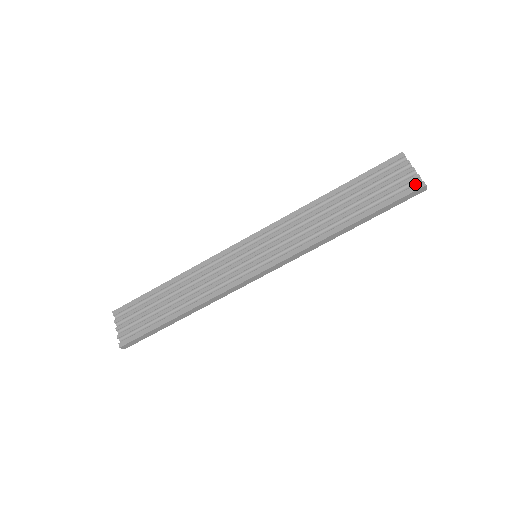
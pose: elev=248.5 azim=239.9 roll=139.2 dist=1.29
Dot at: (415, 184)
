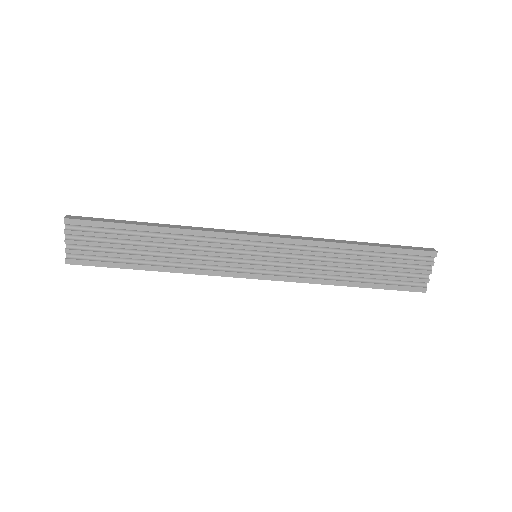
Dot at: (420, 284)
